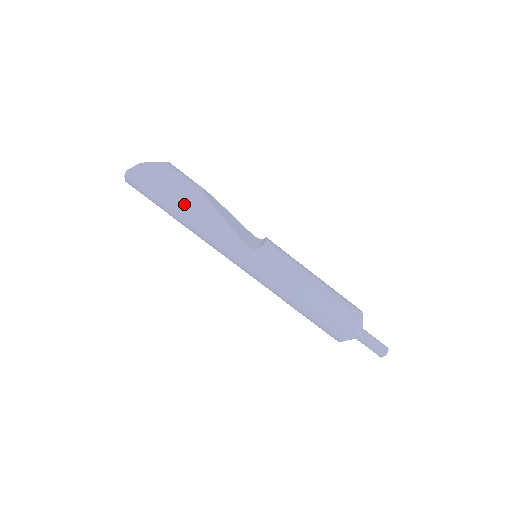
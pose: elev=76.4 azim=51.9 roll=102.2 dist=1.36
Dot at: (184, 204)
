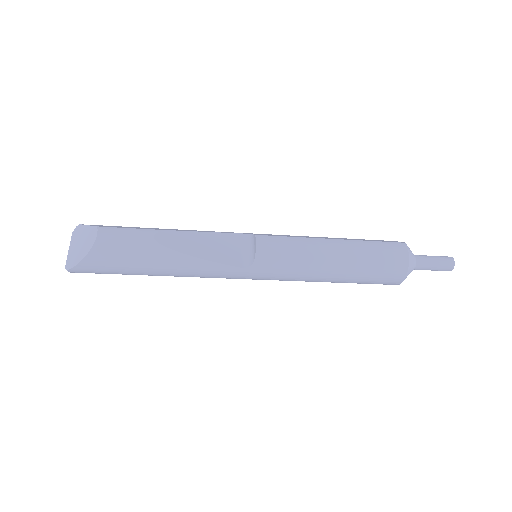
Dot at: (145, 269)
